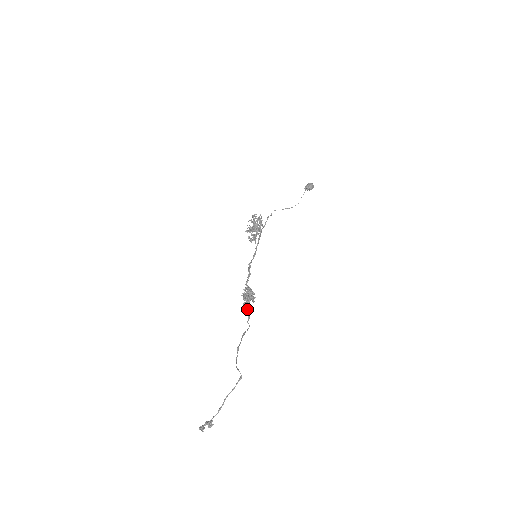
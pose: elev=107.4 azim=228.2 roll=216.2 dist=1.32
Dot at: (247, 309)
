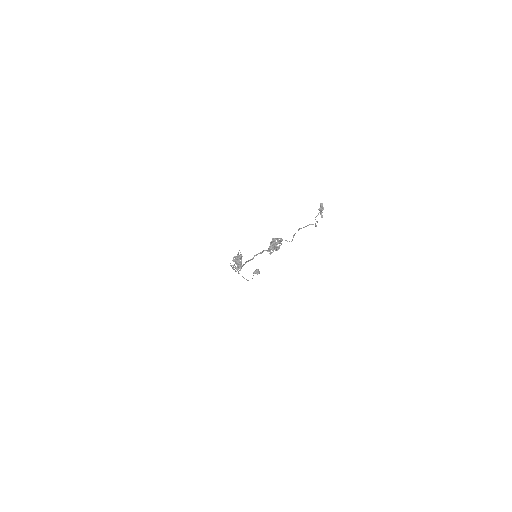
Dot at: occluded
